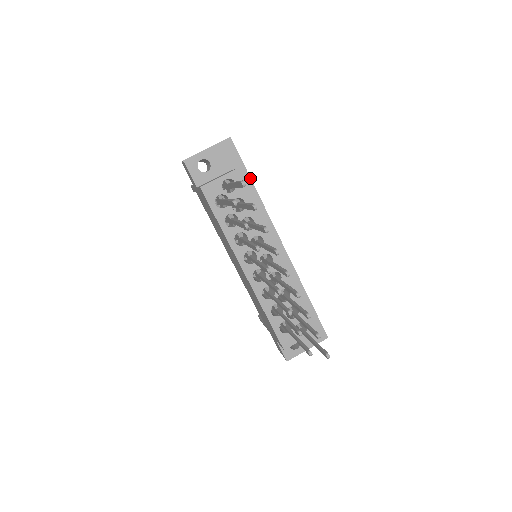
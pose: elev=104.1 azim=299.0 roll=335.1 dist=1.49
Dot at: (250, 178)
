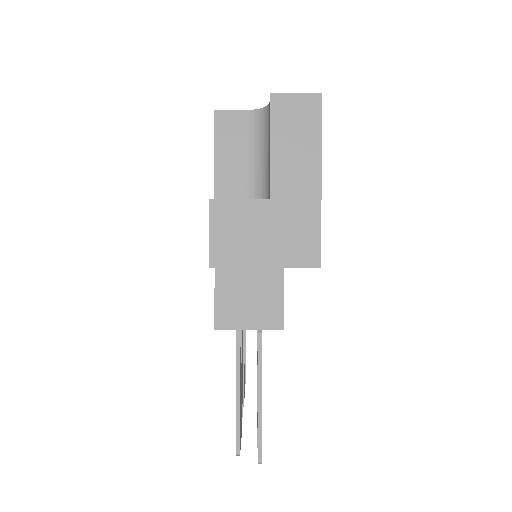
Dot at: occluded
